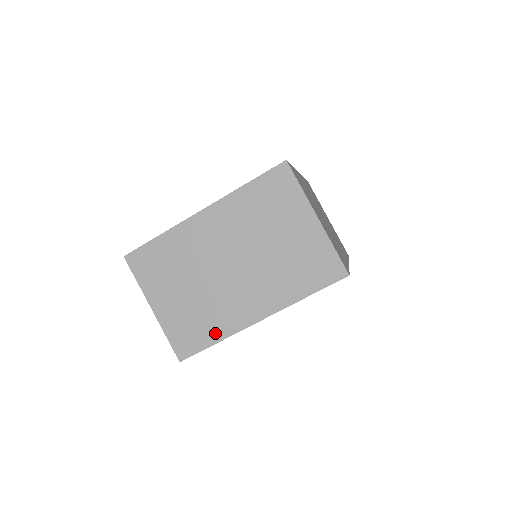
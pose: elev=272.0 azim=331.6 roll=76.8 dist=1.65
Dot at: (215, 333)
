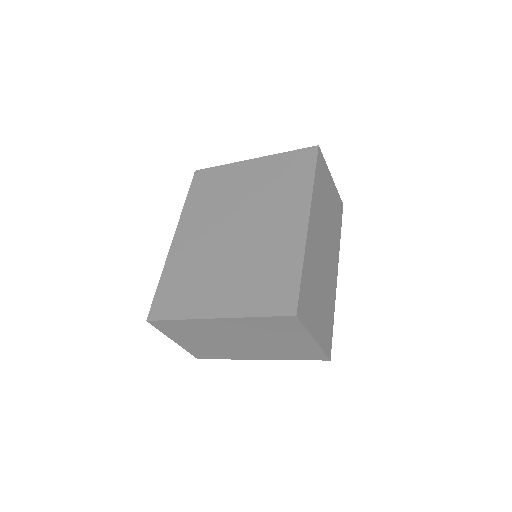
Dot at: (224, 357)
